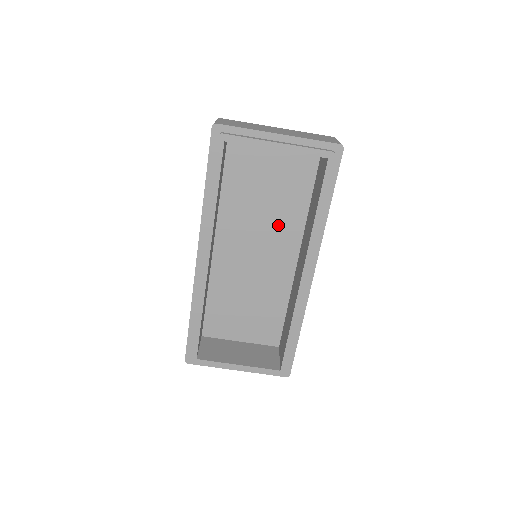
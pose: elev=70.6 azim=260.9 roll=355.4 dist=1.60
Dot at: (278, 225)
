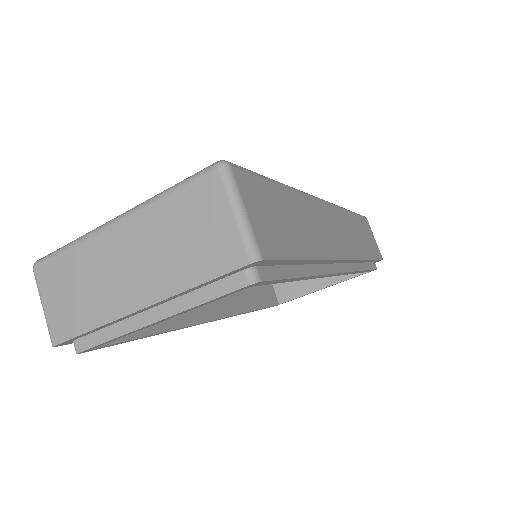
Dot at: occluded
